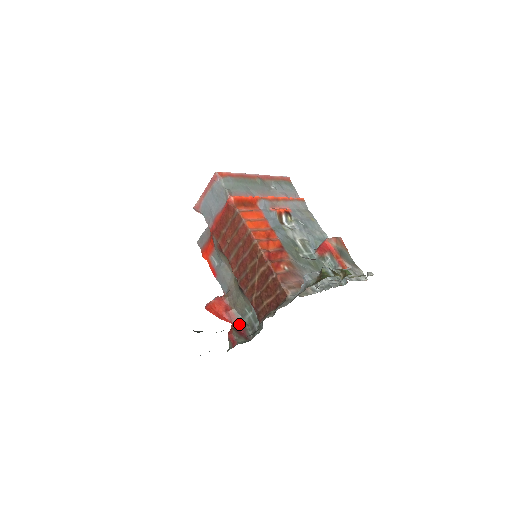
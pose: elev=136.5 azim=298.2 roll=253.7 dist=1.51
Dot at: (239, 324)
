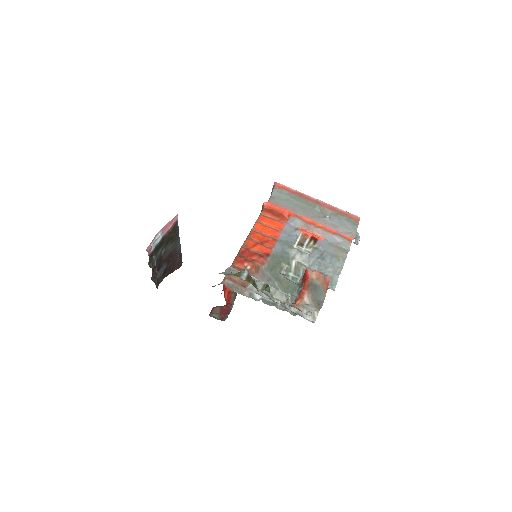
Dot at: (228, 307)
